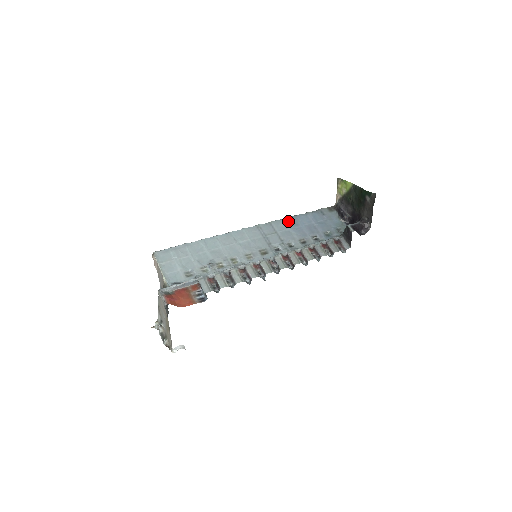
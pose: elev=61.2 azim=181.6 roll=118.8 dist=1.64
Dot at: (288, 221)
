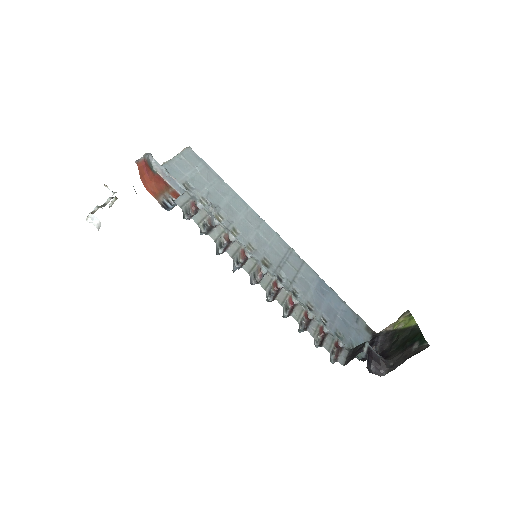
Dot at: (320, 282)
